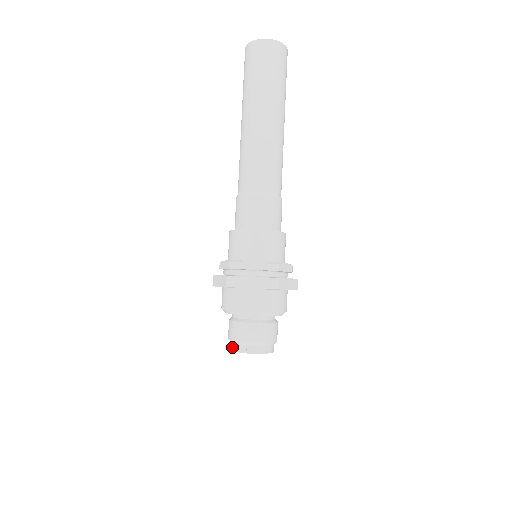
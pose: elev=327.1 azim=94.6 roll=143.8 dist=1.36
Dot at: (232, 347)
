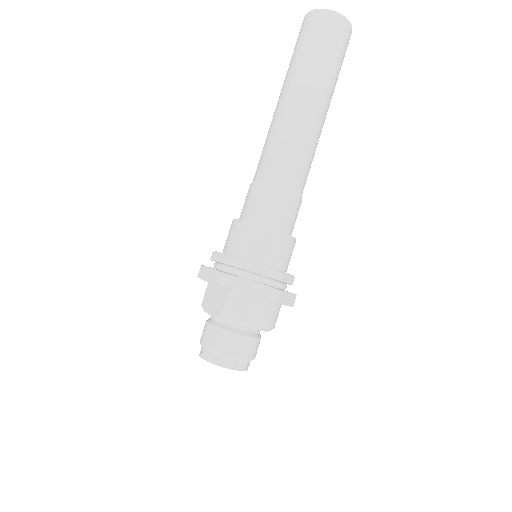
Dot at: occluded
